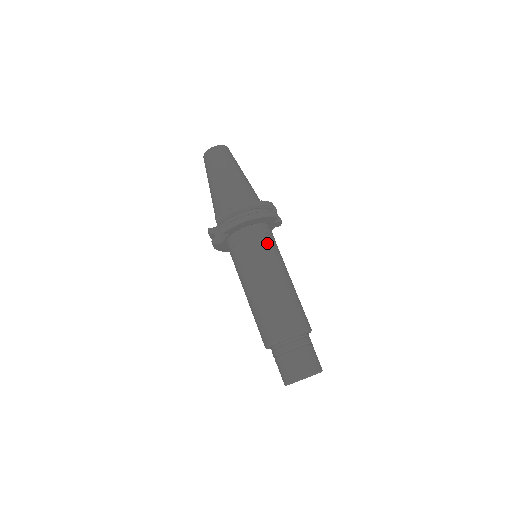
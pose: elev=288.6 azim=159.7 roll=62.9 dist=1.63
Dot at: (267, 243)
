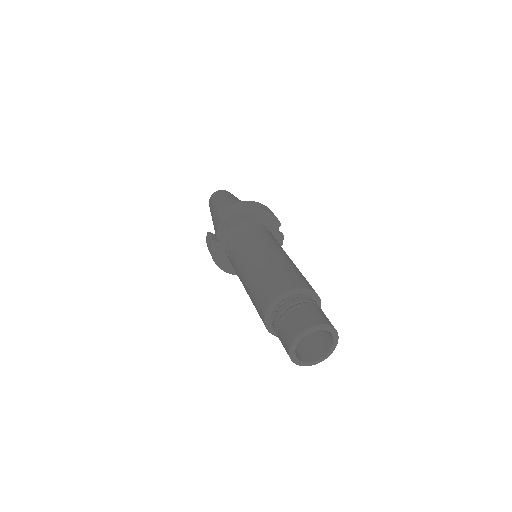
Dot at: (269, 234)
